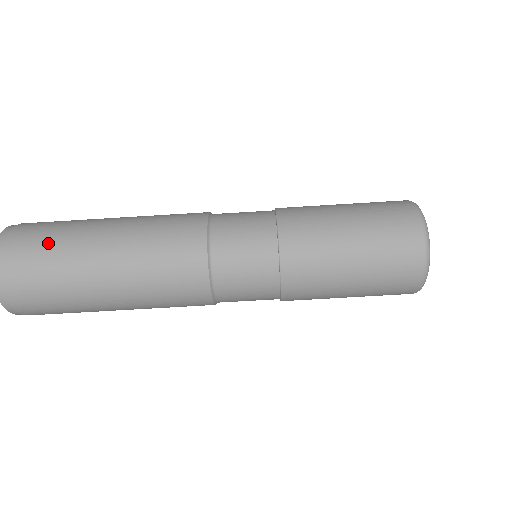
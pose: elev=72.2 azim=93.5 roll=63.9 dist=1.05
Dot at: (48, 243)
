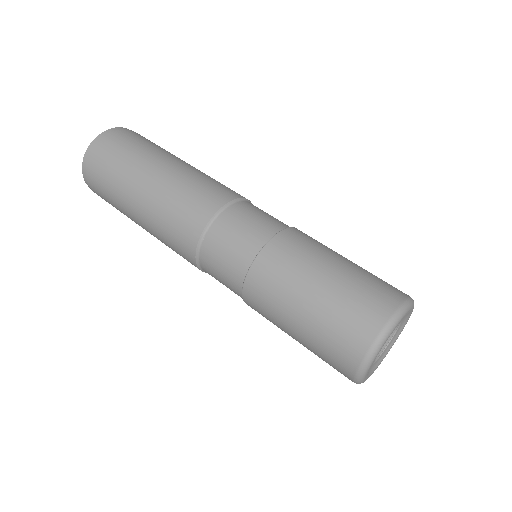
Dot at: (136, 145)
